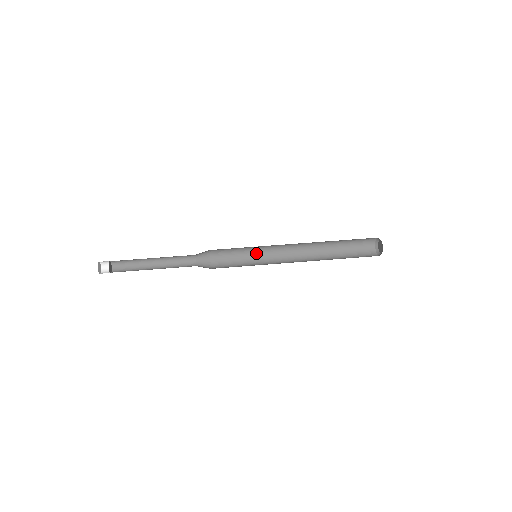
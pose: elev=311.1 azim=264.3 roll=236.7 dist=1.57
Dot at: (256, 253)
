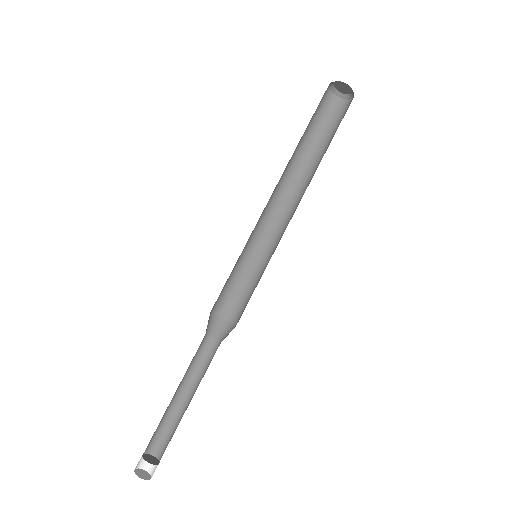
Dot at: (244, 248)
